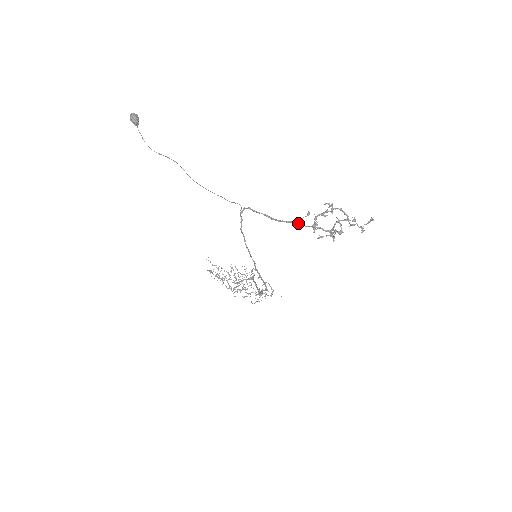
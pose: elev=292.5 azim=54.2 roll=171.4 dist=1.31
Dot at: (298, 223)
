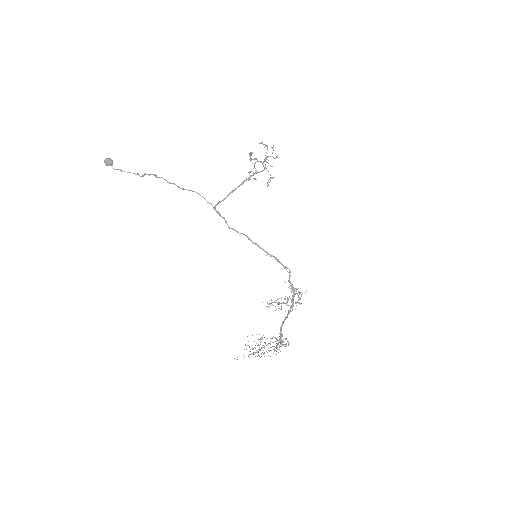
Dot at: occluded
